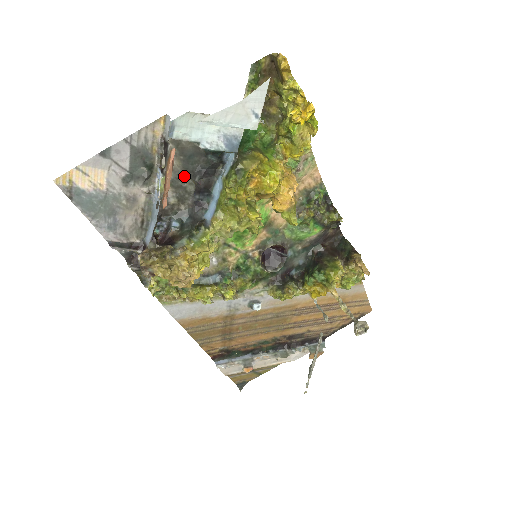
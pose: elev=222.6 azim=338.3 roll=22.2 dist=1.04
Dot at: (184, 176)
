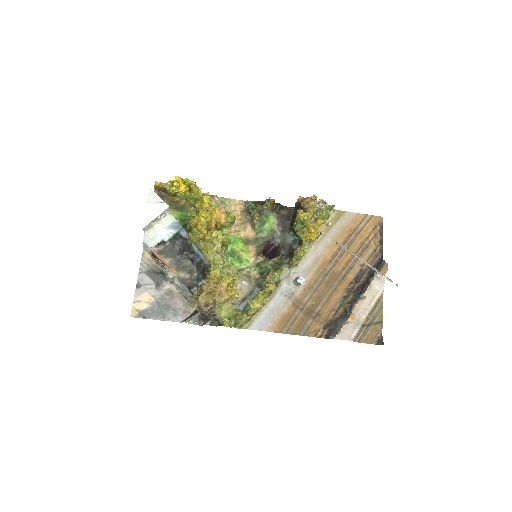
Dot at: (179, 262)
